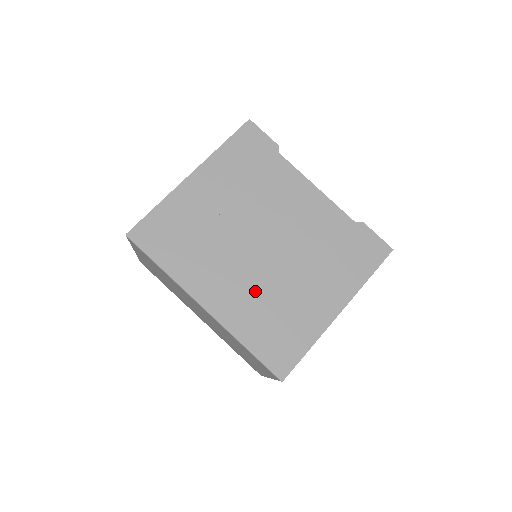
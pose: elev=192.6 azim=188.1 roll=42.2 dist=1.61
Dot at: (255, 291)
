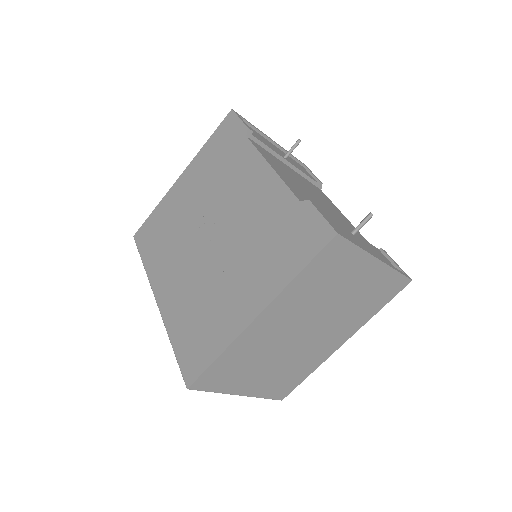
Dot at: (192, 287)
